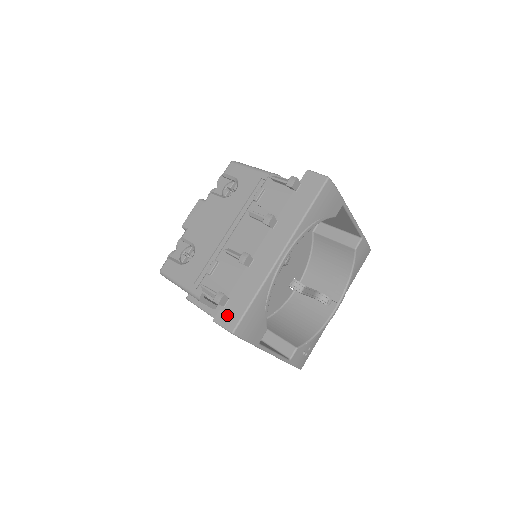
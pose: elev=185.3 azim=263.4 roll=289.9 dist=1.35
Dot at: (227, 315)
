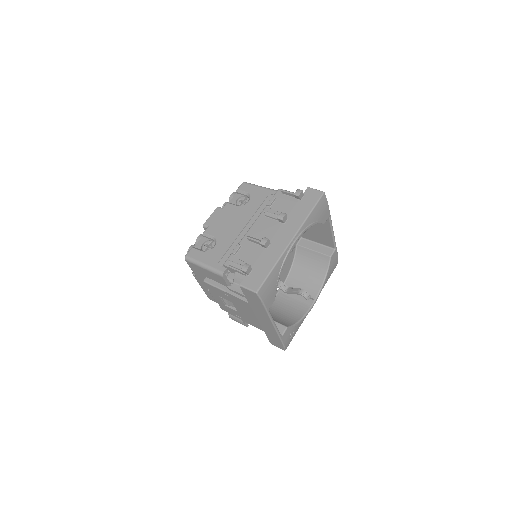
Dot at: (251, 281)
